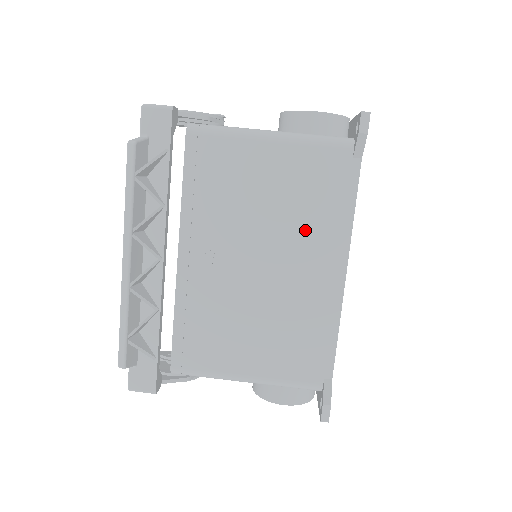
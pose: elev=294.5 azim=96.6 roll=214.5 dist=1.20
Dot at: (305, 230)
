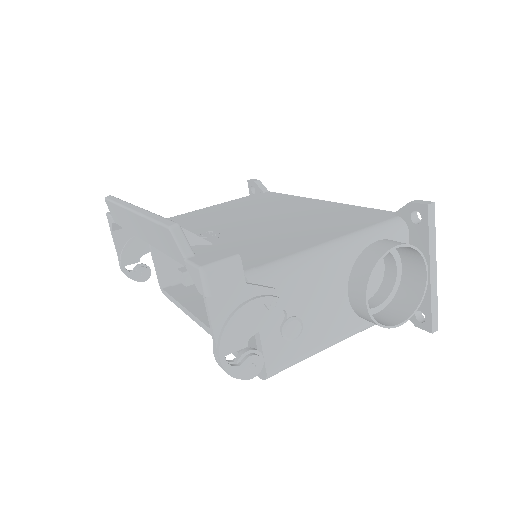
Dot at: (269, 206)
